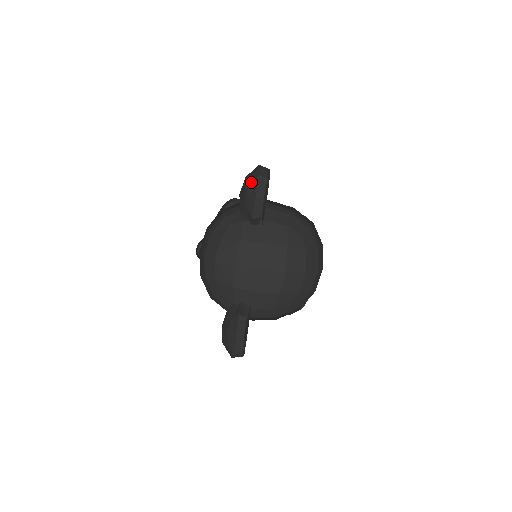
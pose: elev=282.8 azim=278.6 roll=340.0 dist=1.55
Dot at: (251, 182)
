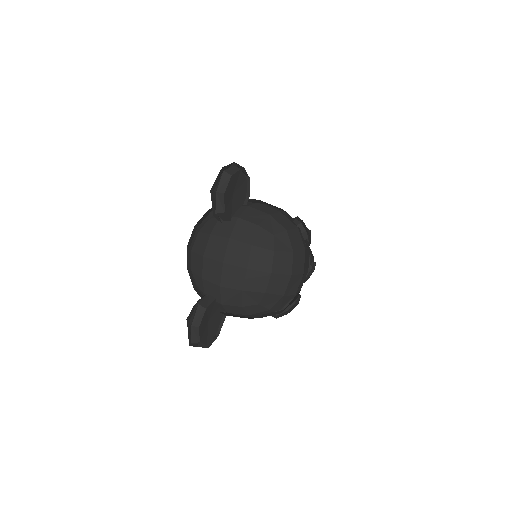
Dot at: (220, 178)
